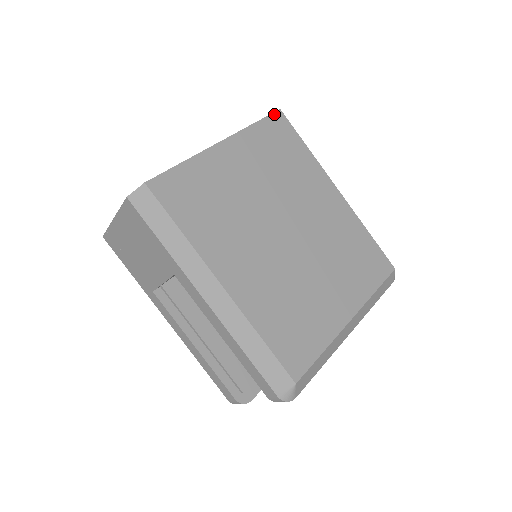
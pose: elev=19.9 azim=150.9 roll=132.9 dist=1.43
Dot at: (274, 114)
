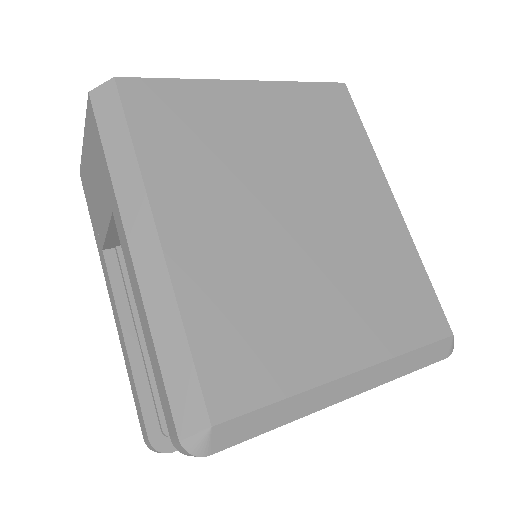
Dot at: (334, 84)
